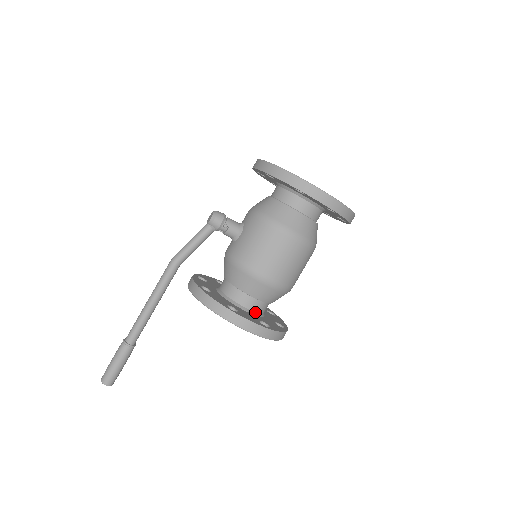
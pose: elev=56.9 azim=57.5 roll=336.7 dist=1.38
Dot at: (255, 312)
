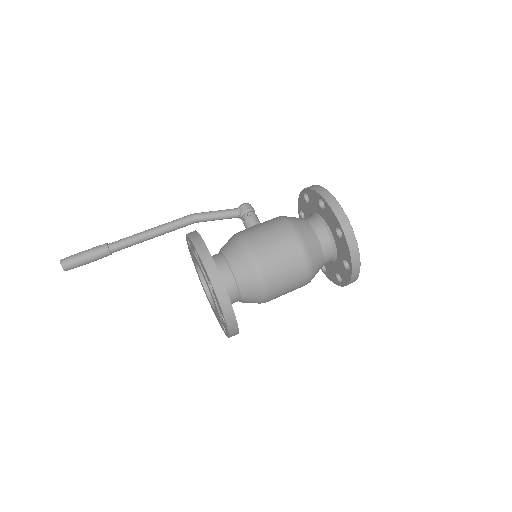
Dot at: occluded
